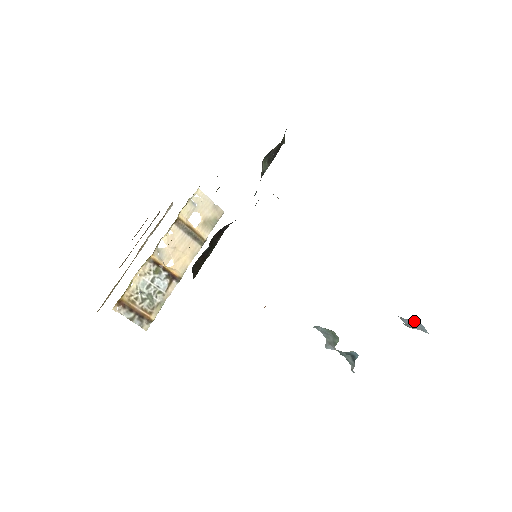
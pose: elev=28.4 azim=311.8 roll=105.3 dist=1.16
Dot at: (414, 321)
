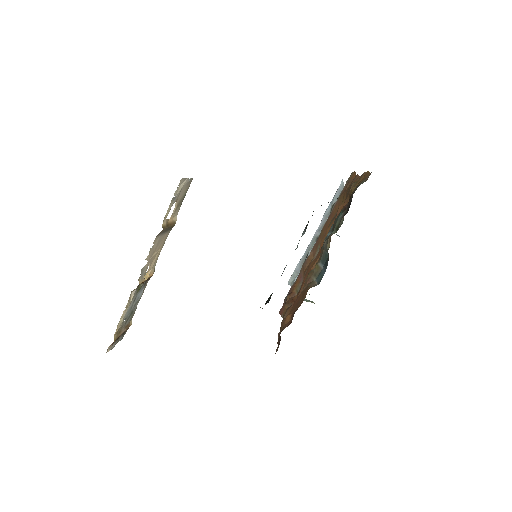
Dot at: occluded
